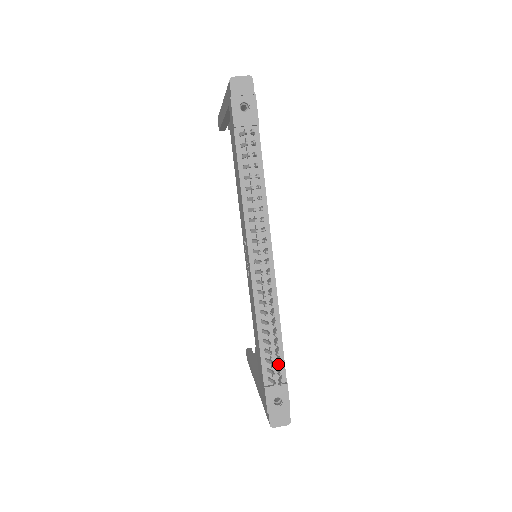
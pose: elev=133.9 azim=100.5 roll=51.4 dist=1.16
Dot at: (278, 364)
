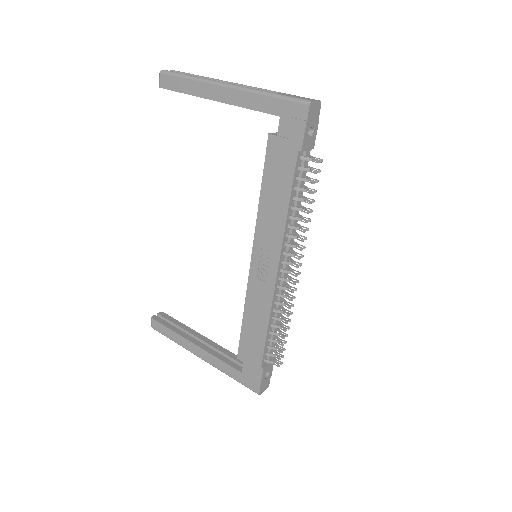
Dot at: occluded
